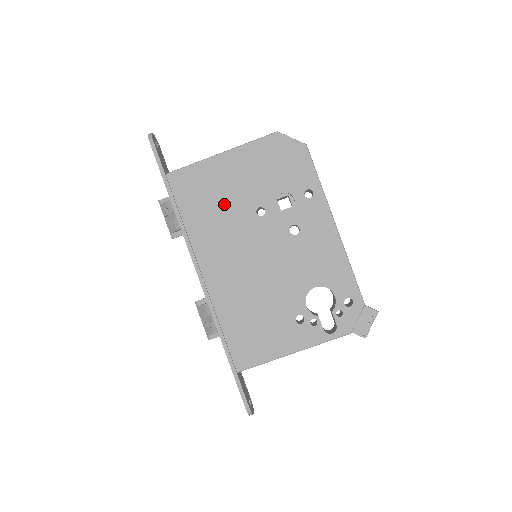
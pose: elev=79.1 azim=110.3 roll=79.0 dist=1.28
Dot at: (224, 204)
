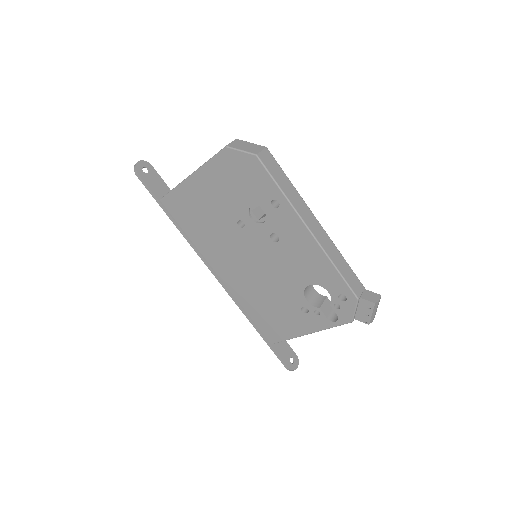
Dot at: (211, 220)
